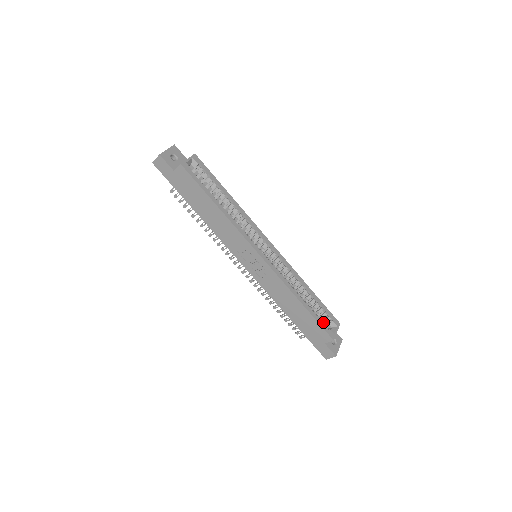
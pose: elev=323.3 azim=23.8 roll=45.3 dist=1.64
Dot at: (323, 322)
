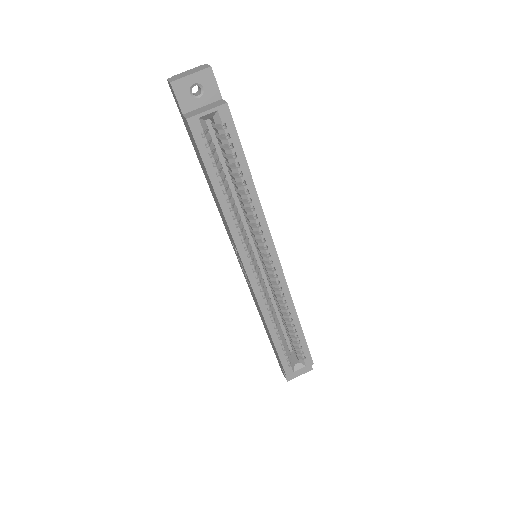
Dot at: (295, 351)
